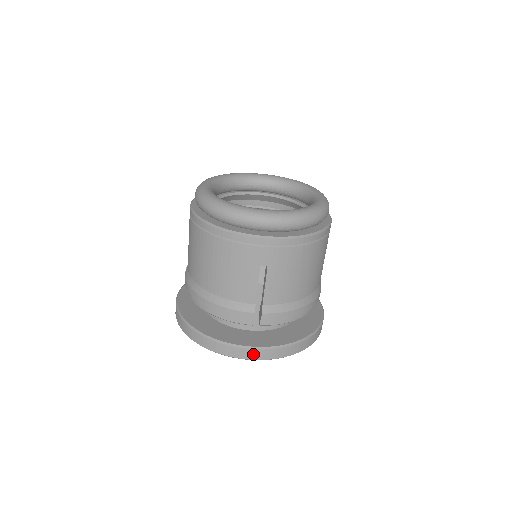
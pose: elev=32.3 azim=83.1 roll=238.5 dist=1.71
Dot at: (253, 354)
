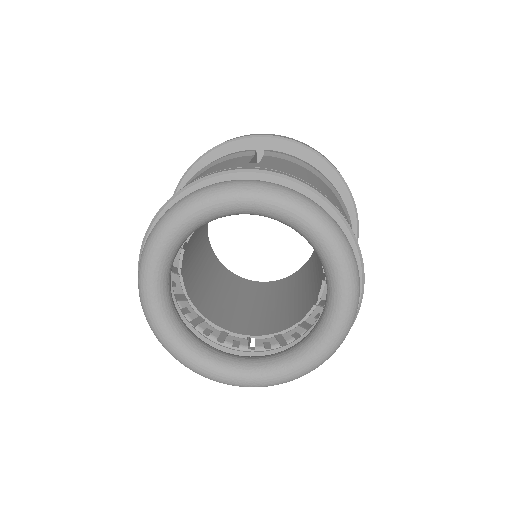
Dot at: occluded
